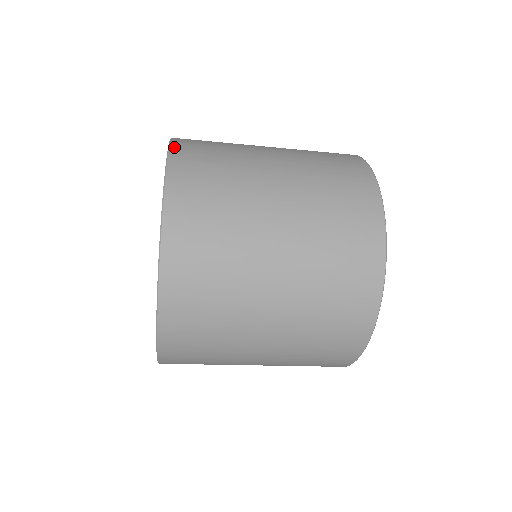
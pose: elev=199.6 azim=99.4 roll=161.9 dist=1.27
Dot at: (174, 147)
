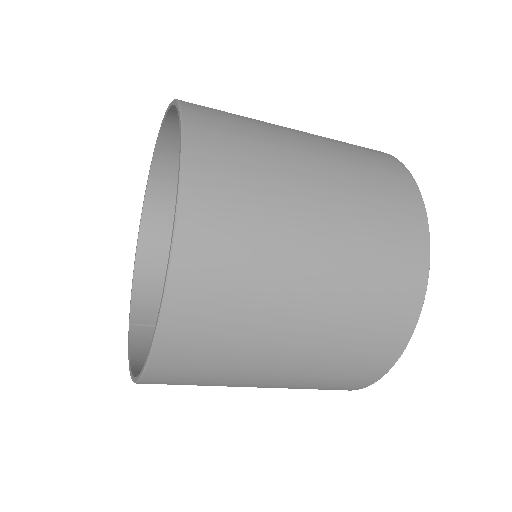
Dot at: (184, 101)
